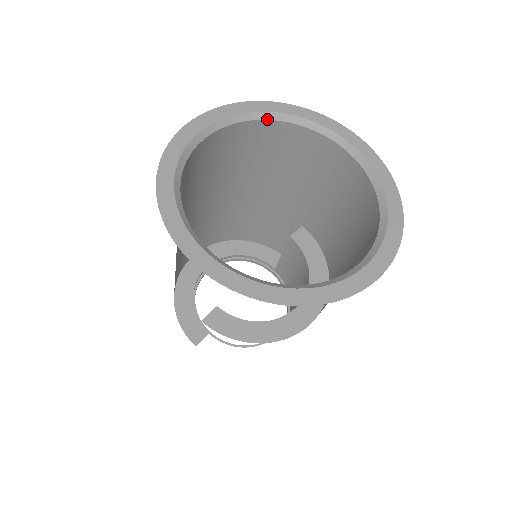
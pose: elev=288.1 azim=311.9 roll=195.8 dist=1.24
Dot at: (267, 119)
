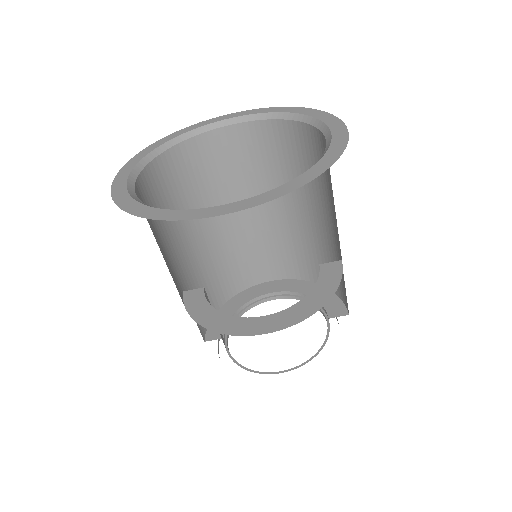
Dot at: (284, 119)
